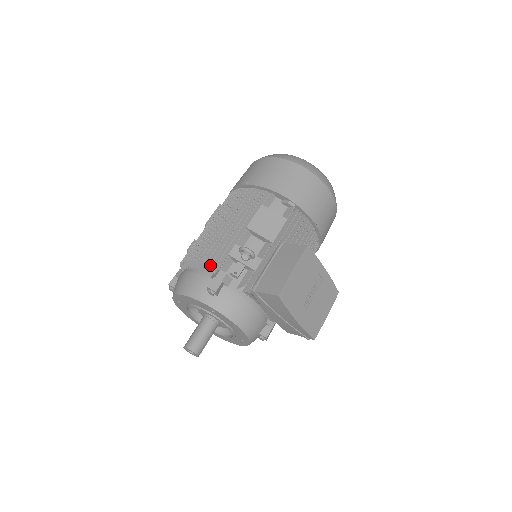
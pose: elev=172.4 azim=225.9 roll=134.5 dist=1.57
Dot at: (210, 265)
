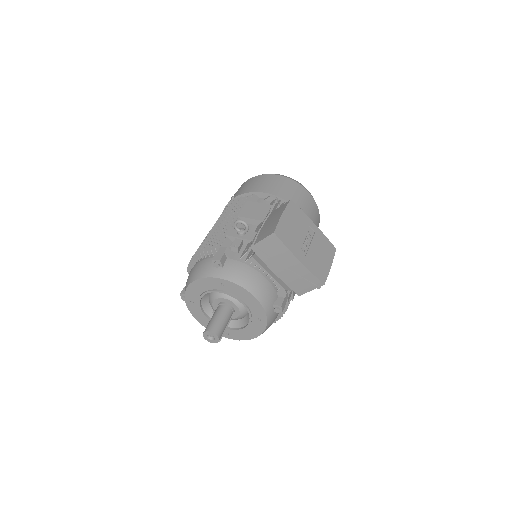
Dot at: (211, 247)
